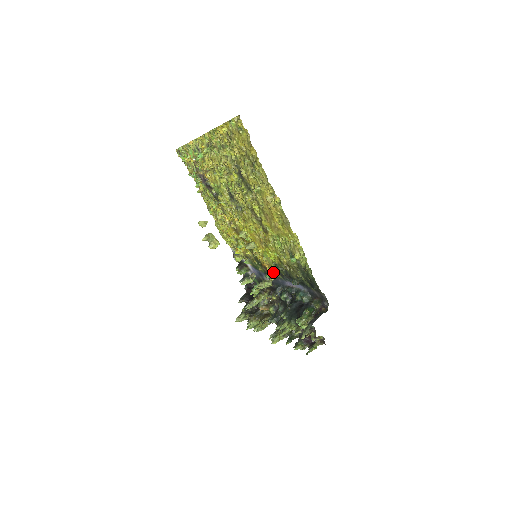
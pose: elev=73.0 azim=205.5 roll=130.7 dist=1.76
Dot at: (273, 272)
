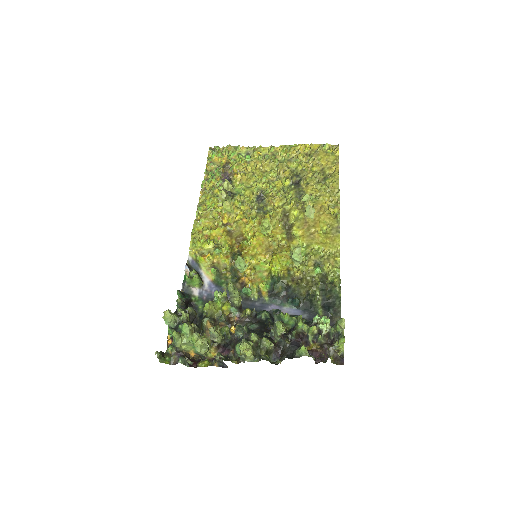
Dot at: (259, 288)
